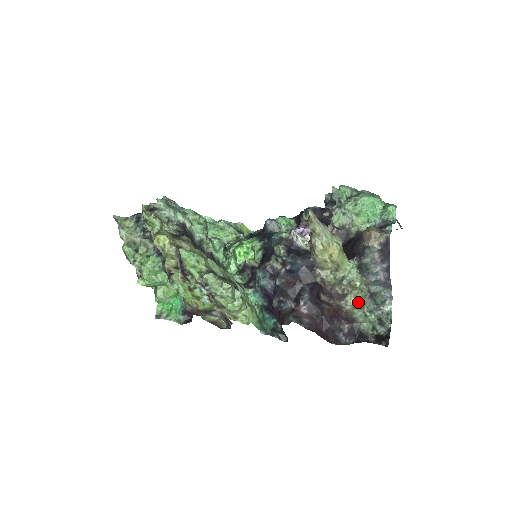
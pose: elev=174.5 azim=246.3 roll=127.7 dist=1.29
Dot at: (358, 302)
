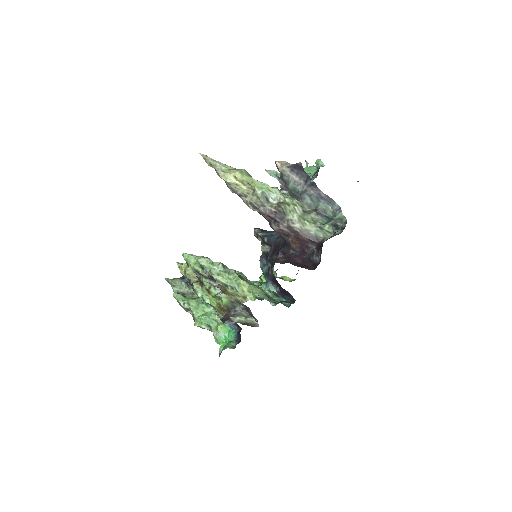
Dot at: (303, 218)
